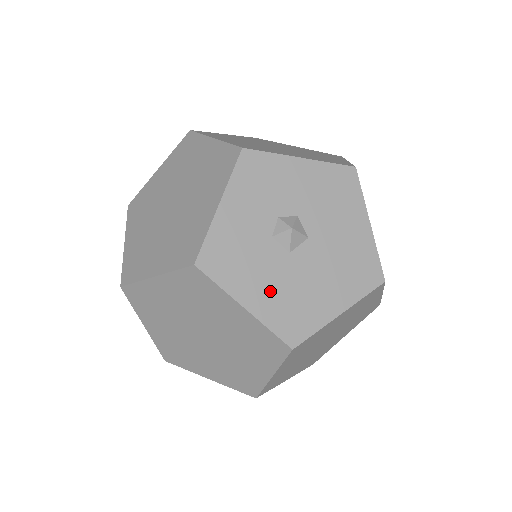
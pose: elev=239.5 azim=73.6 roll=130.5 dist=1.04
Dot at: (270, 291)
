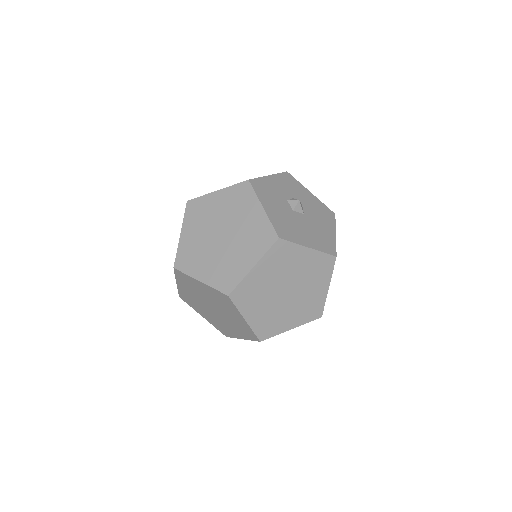
Dot at: (278, 213)
